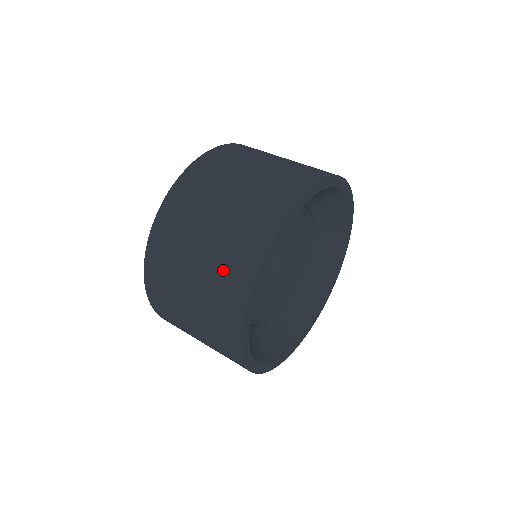
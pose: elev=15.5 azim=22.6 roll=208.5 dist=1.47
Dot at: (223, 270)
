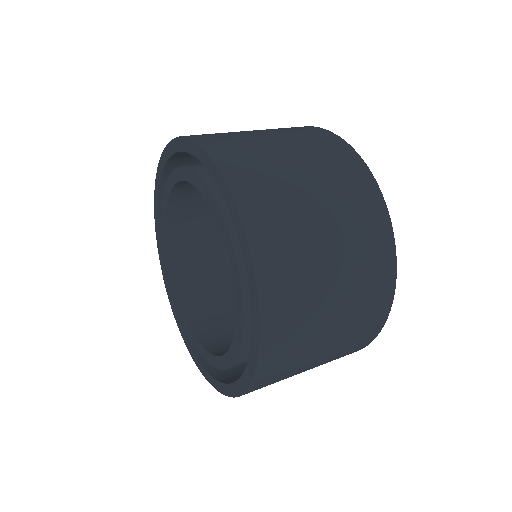
Dot at: (358, 331)
